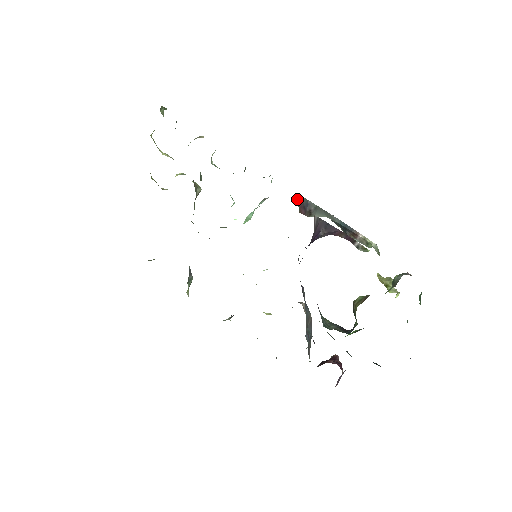
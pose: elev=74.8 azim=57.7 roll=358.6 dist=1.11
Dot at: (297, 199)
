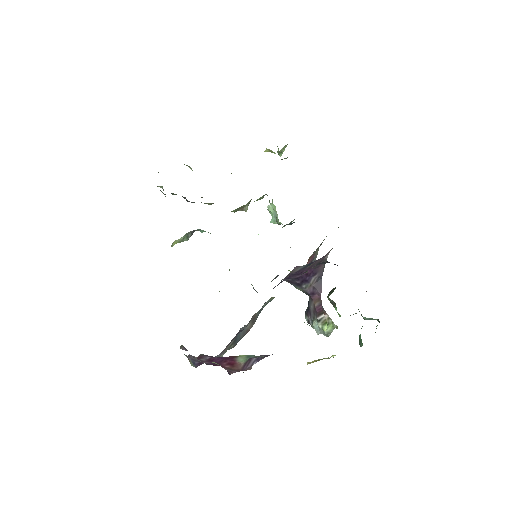
Dot at: (323, 240)
